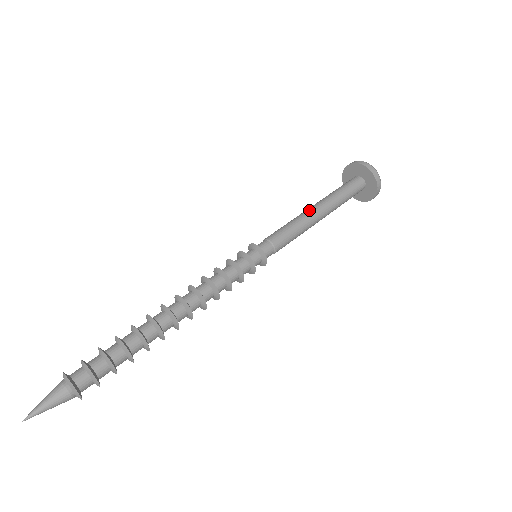
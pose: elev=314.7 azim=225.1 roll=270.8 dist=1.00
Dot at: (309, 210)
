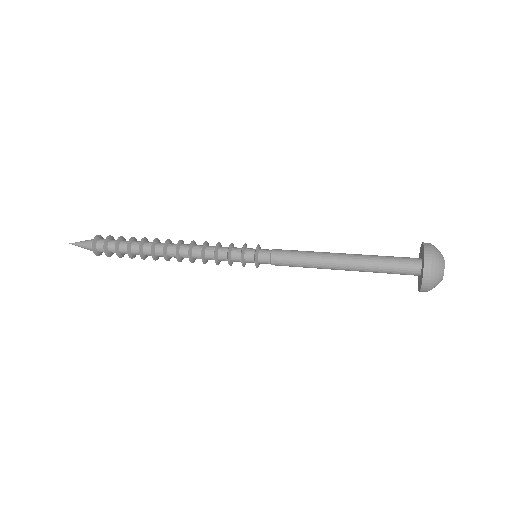
Dot at: (331, 254)
